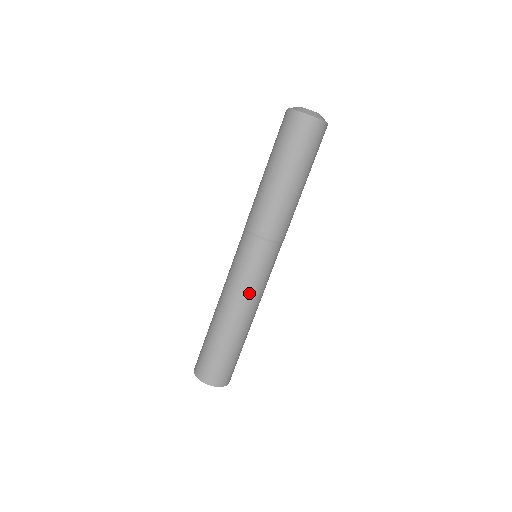
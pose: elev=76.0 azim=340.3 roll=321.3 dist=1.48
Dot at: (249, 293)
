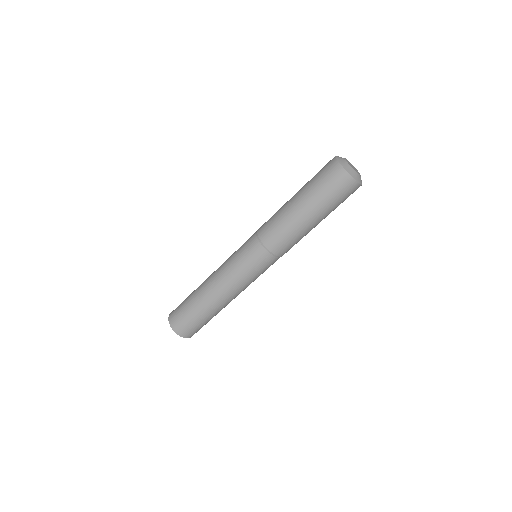
Dot at: (235, 281)
